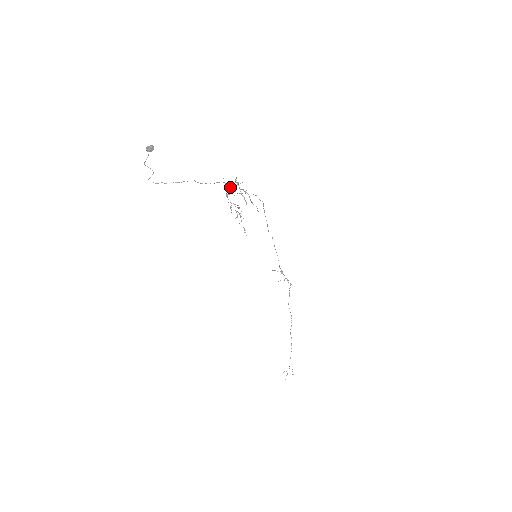
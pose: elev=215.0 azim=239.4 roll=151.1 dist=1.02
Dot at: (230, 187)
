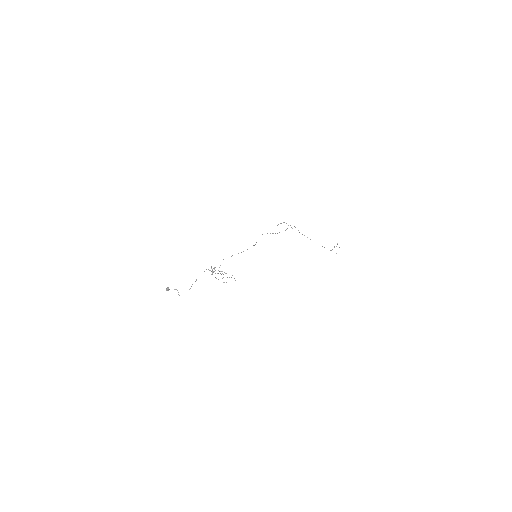
Dot at: (212, 273)
